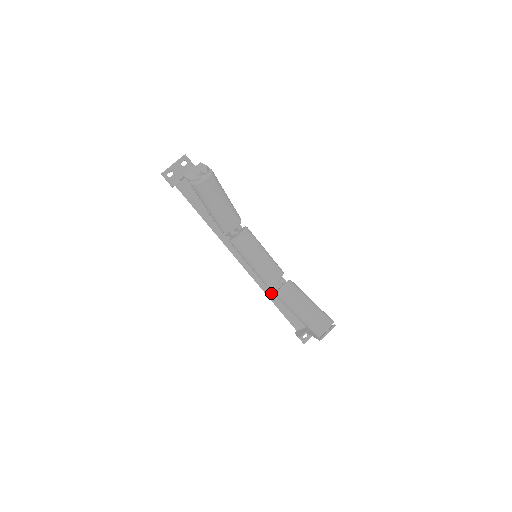
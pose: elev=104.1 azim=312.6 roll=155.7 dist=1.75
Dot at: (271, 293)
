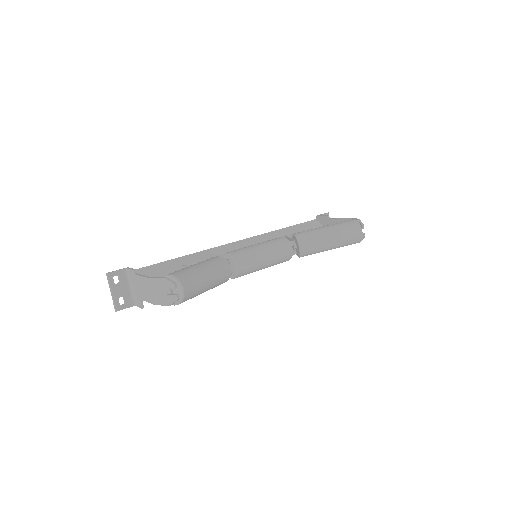
Dot at: occluded
